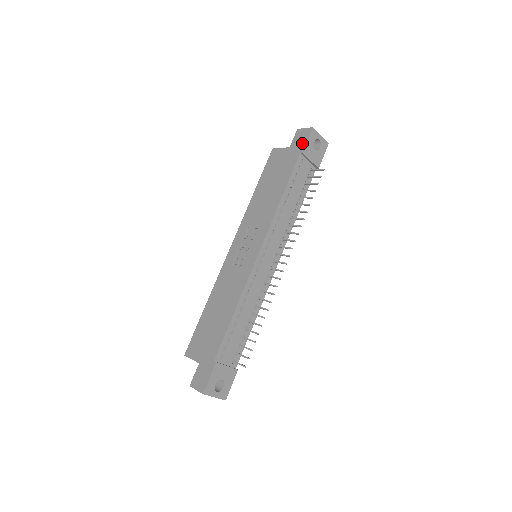
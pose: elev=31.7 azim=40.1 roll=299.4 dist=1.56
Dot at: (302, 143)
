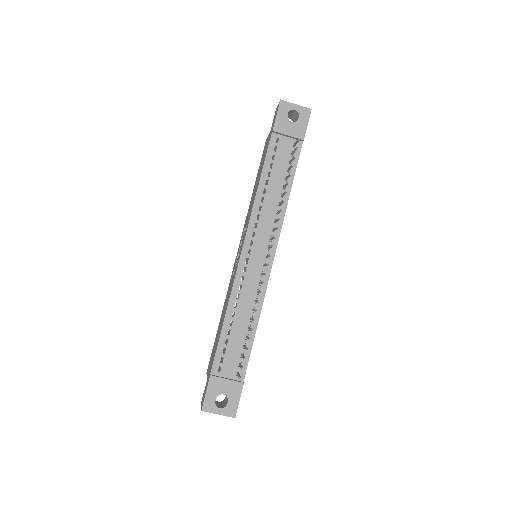
Dot at: (274, 121)
